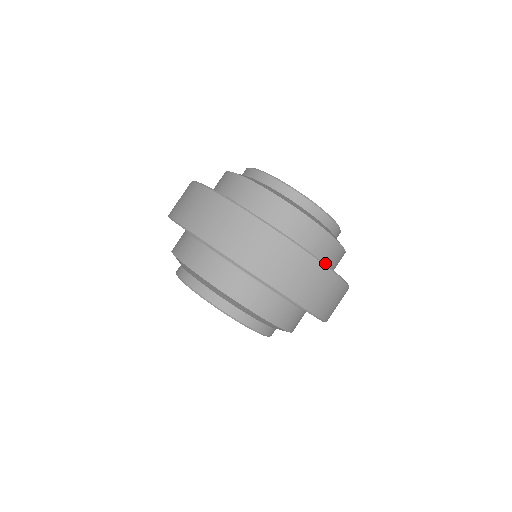
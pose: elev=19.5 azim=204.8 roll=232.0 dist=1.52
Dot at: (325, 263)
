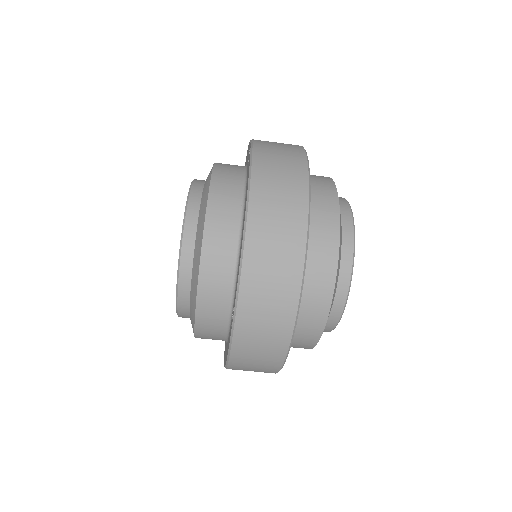
Dot at: occluded
